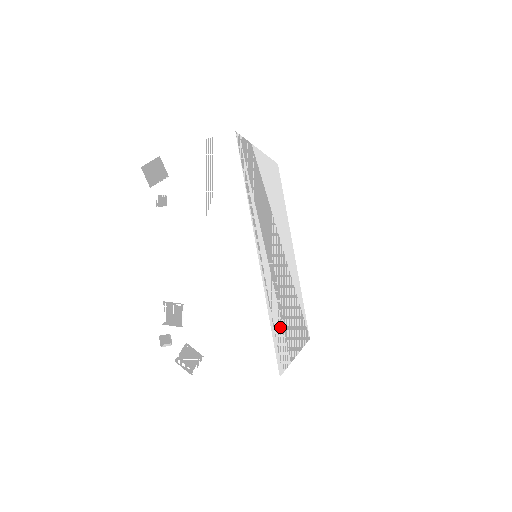
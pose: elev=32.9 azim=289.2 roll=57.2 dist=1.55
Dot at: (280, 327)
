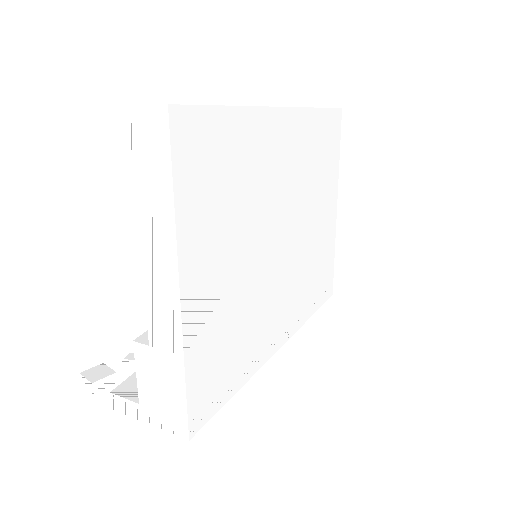
Dot at: (319, 274)
